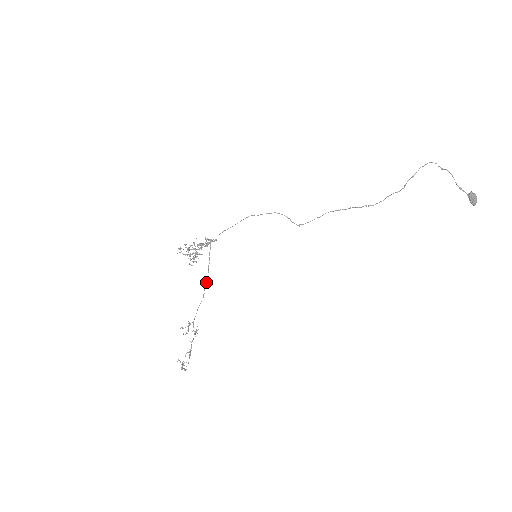
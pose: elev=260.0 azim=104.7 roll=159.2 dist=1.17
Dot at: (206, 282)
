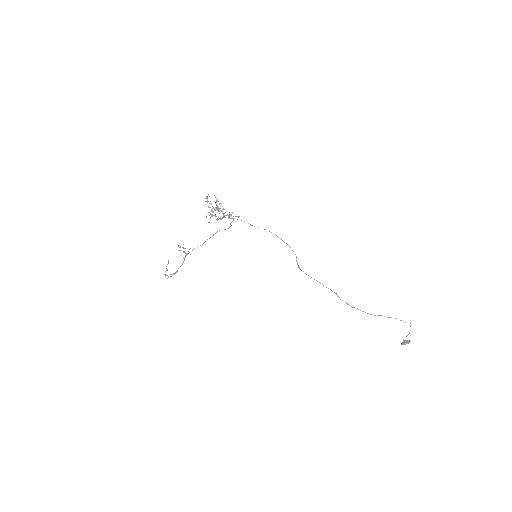
Dot at: occluded
